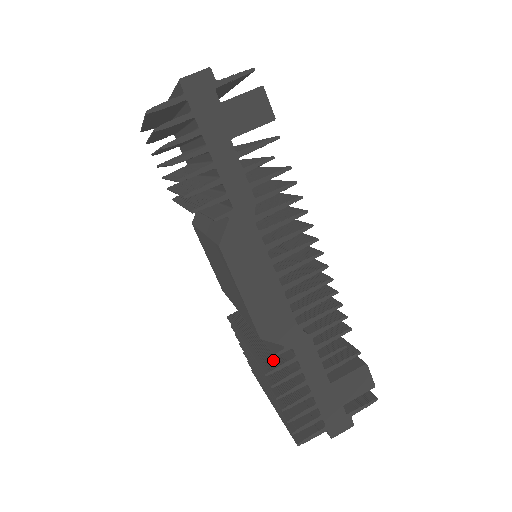
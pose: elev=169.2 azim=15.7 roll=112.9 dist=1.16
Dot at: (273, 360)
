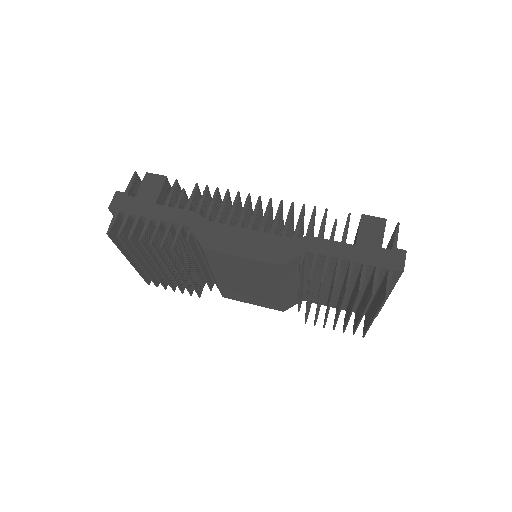
Dot at: occluded
